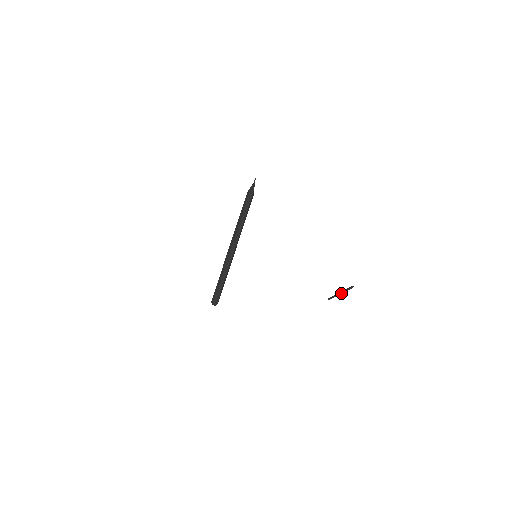
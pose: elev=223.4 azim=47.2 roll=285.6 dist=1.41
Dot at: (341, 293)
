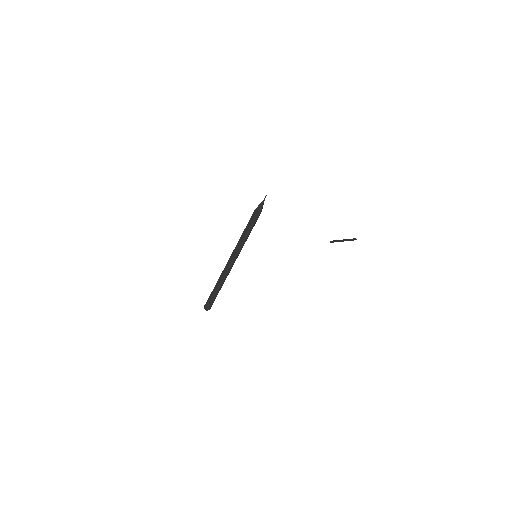
Dot at: occluded
